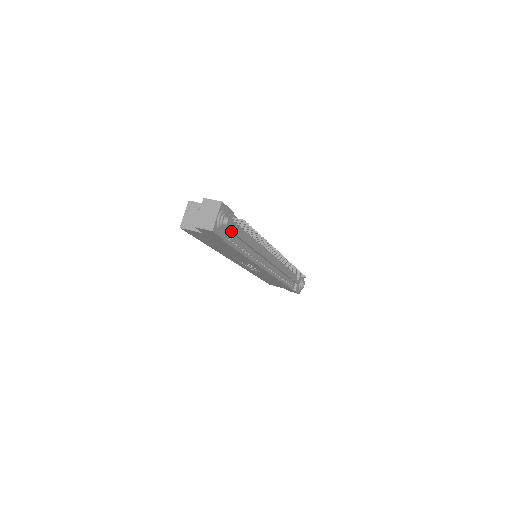
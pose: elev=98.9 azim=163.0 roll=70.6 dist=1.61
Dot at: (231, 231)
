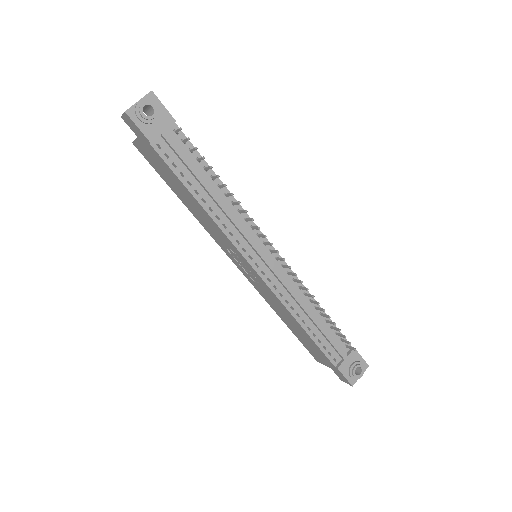
Dot at: (168, 142)
